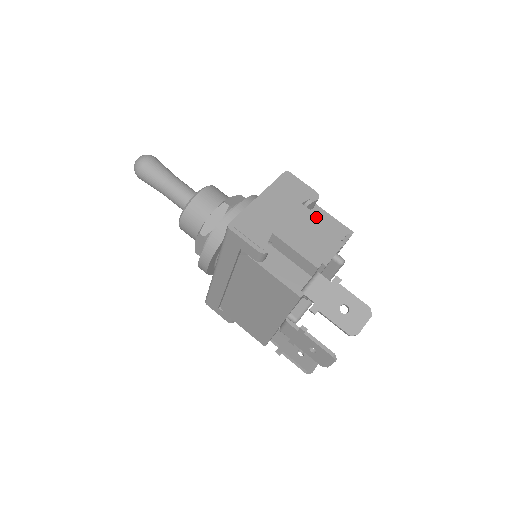
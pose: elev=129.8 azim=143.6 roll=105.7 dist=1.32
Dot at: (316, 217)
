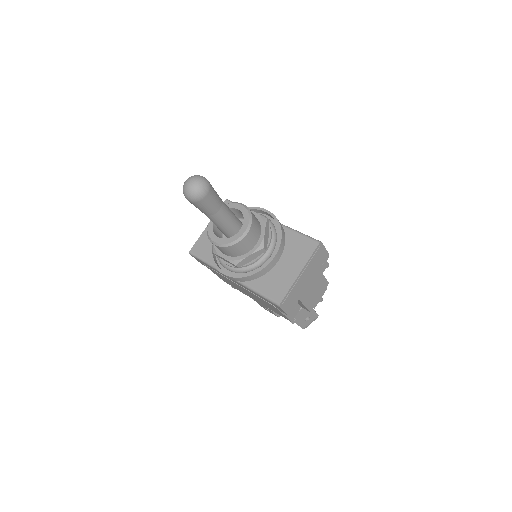
Dot at: (322, 276)
